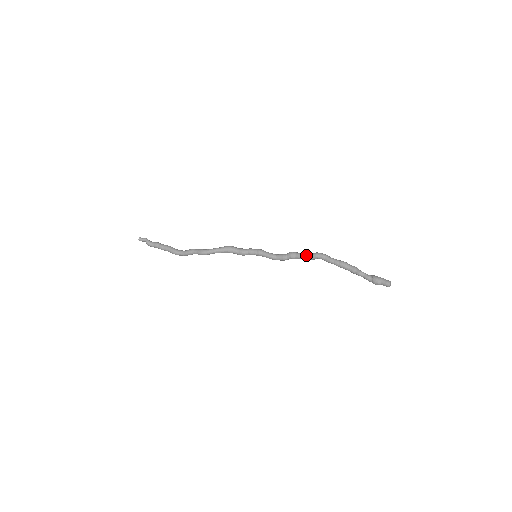
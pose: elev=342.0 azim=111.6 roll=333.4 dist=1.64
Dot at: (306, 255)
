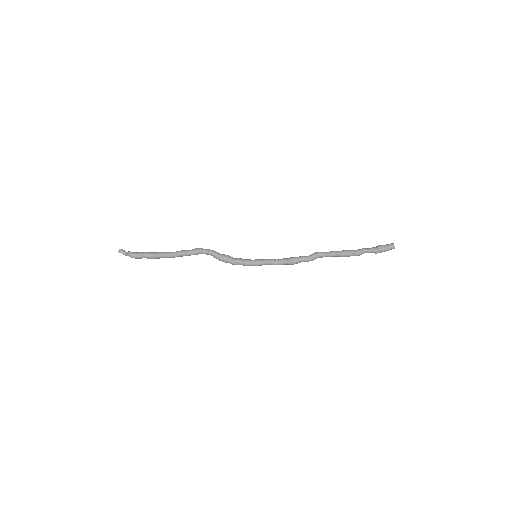
Dot at: (307, 256)
